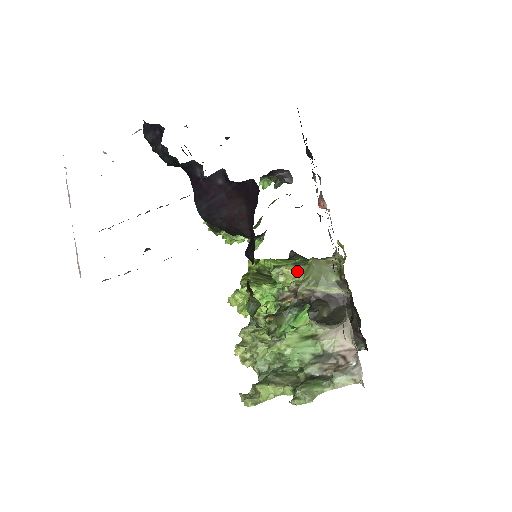
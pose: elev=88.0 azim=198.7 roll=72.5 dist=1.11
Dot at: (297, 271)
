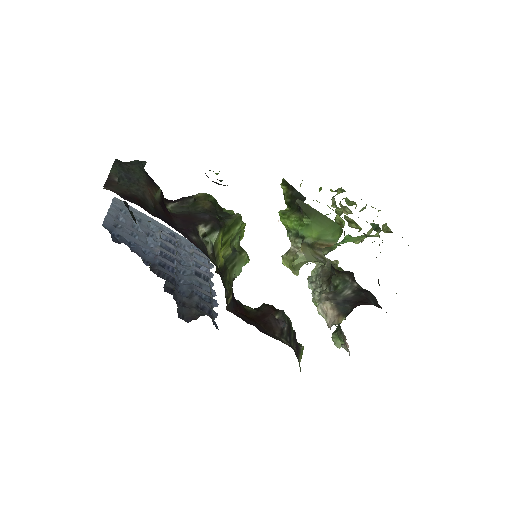
Dot at: (290, 269)
